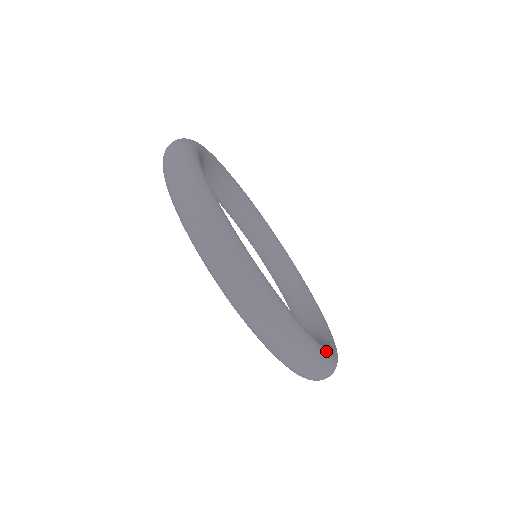
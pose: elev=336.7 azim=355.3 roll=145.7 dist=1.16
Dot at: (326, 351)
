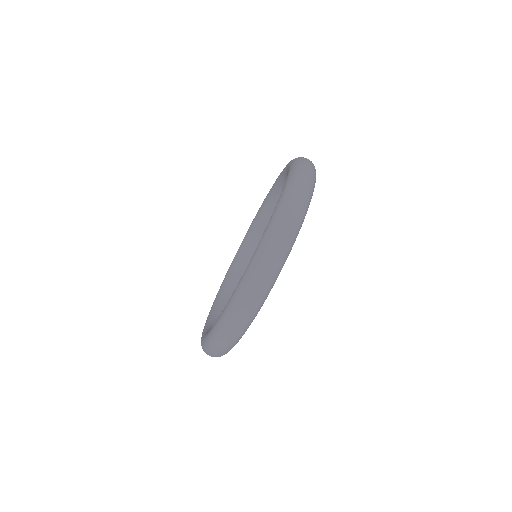
Dot at: occluded
